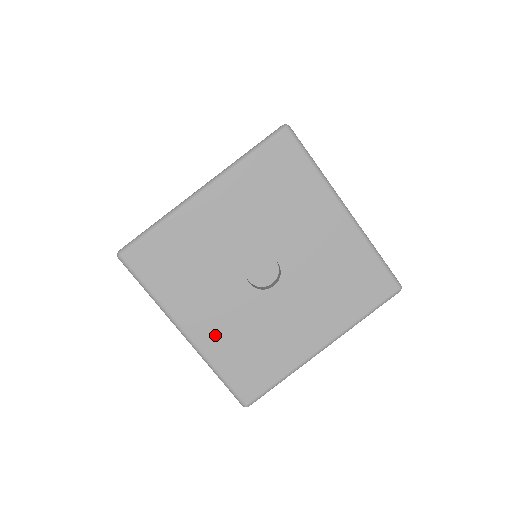
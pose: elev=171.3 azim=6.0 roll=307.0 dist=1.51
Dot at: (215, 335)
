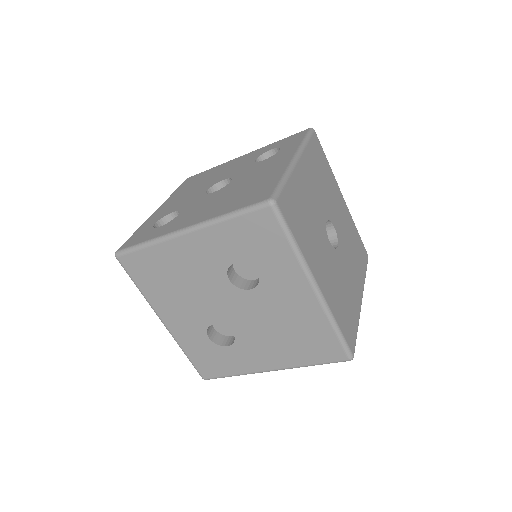
Dot at: (329, 288)
